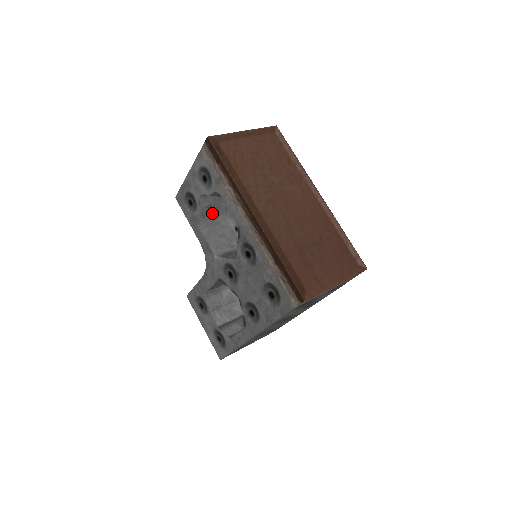
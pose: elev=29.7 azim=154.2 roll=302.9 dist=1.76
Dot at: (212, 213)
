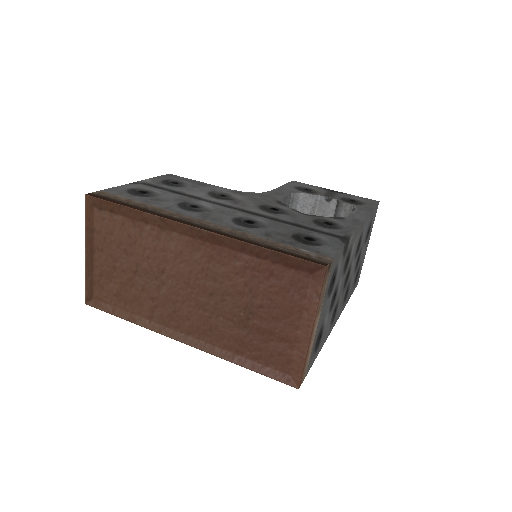
Dot at: occluded
